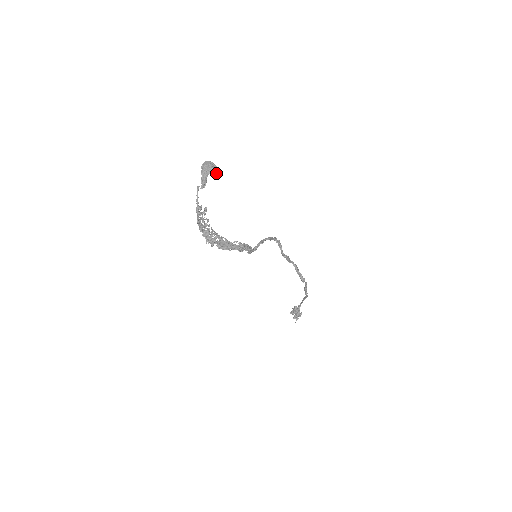
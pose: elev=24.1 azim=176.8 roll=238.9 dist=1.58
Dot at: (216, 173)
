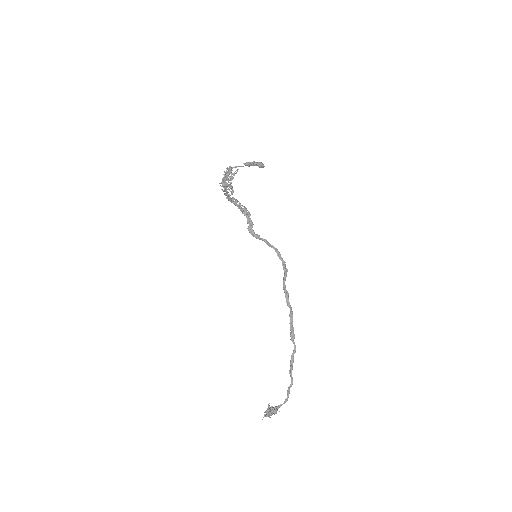
Dot at: (261, 165)
